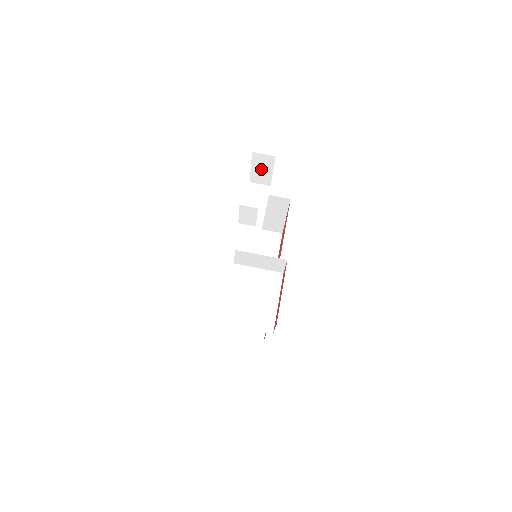
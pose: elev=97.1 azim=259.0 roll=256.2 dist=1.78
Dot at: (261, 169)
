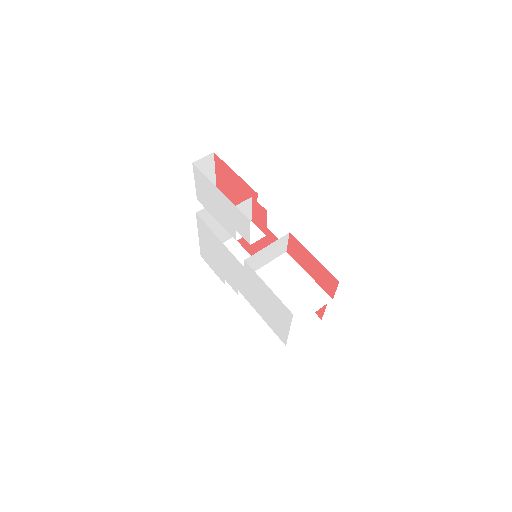
Dot at: occluded
